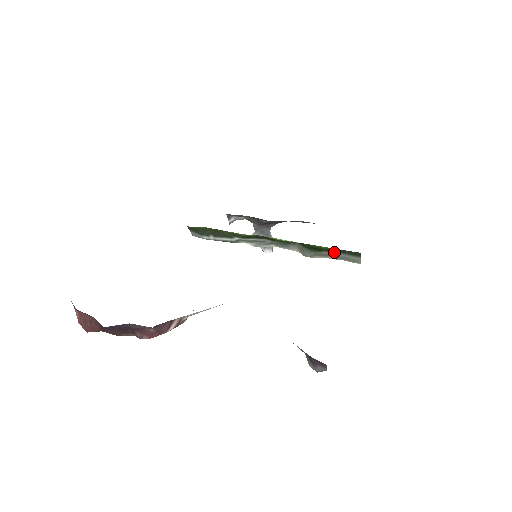
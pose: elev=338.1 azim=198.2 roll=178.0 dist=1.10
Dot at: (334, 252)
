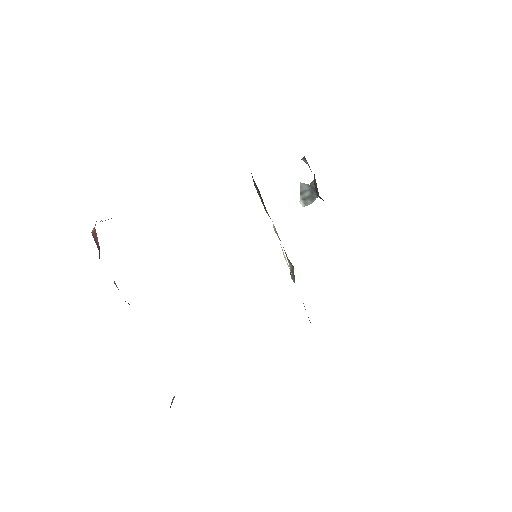
Dot at: occluded
